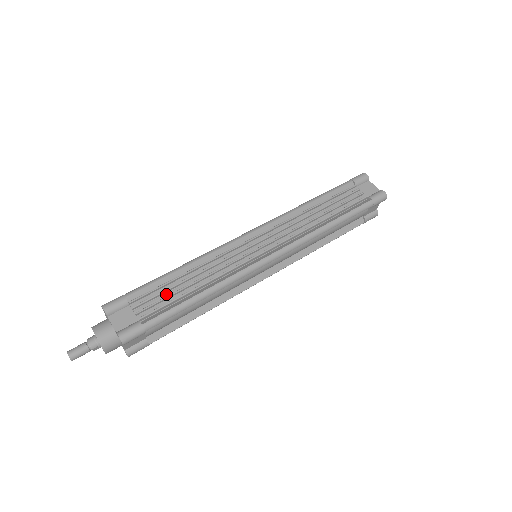
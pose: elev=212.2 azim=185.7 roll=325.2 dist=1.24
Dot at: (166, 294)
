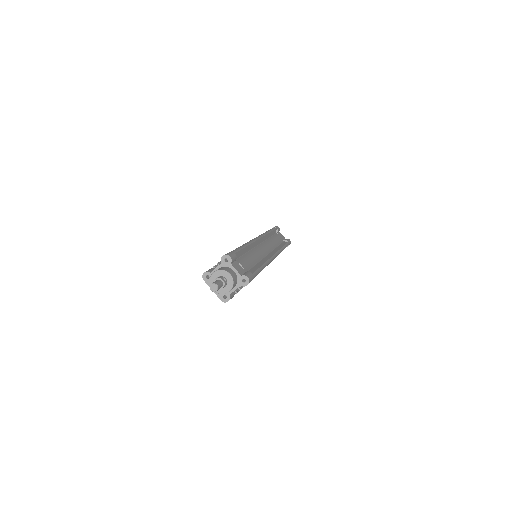
Dot at: occluded
